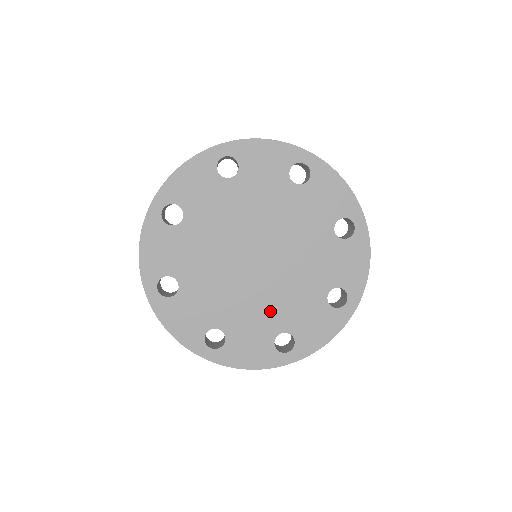
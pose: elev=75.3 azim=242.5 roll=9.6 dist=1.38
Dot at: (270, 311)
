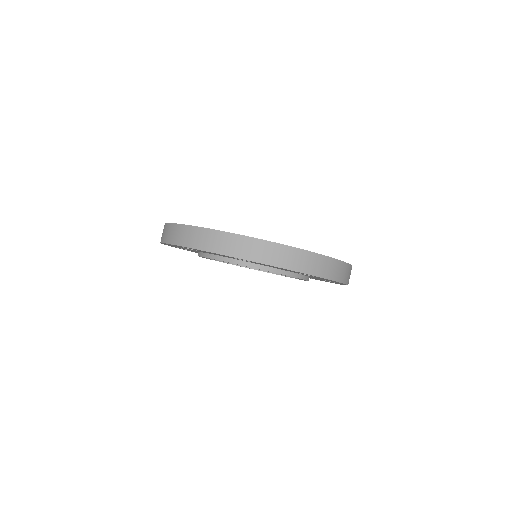
Dot at: occluded
